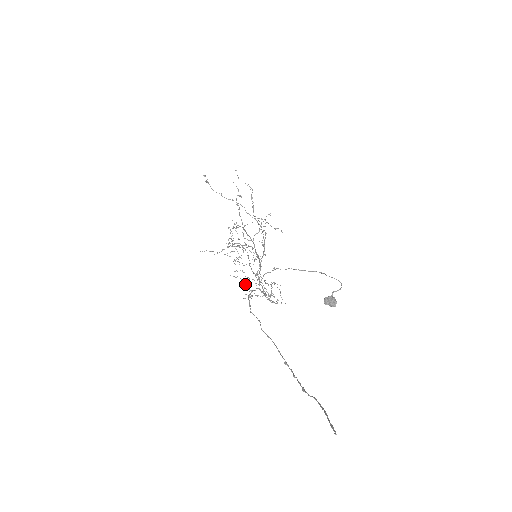
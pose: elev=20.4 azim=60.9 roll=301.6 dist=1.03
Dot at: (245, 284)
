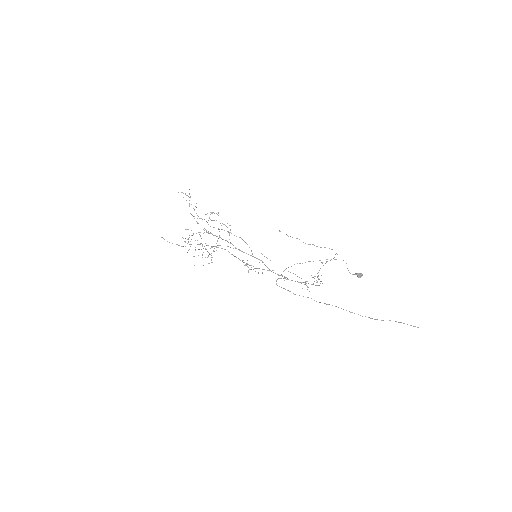
Dot at: occluded
